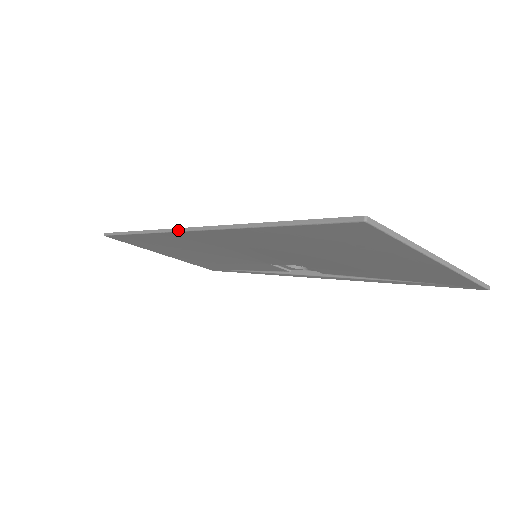
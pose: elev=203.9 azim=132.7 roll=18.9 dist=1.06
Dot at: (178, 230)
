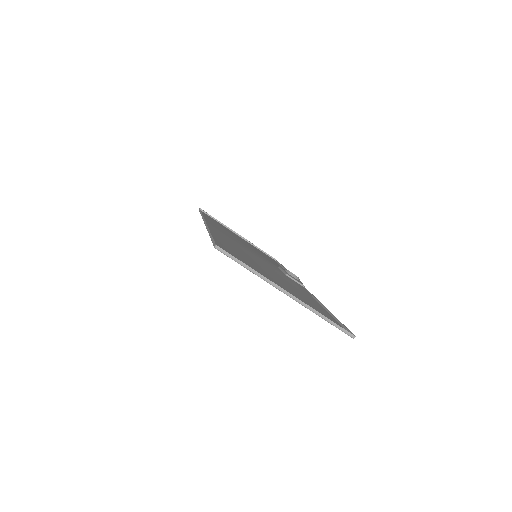
Dot at: (203, 220)
